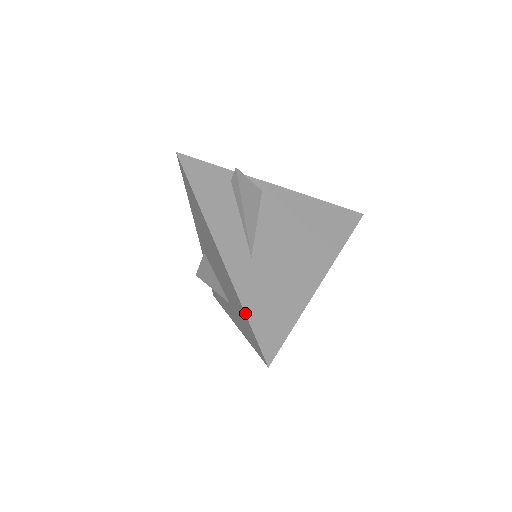
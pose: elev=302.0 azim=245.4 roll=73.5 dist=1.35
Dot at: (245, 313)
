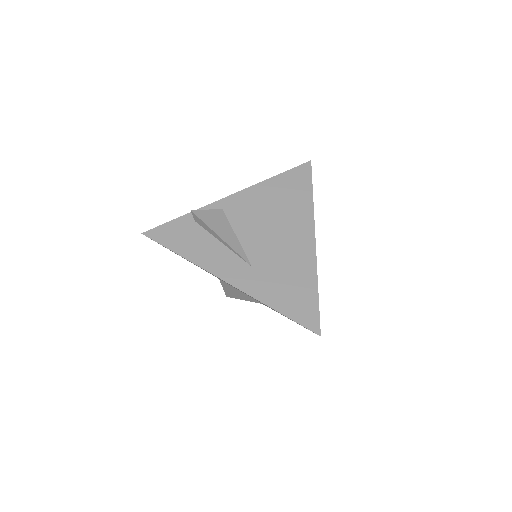
Dot at: occluded
